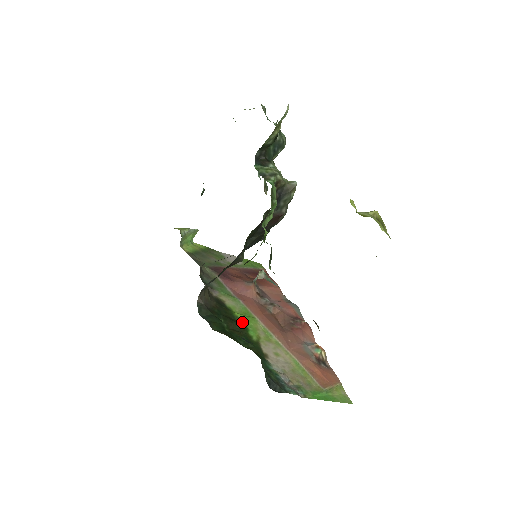
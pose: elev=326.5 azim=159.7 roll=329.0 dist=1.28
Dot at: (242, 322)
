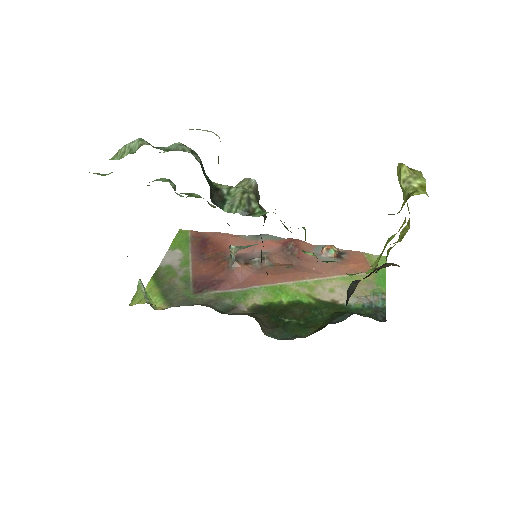
Dot at: (288, 301)
